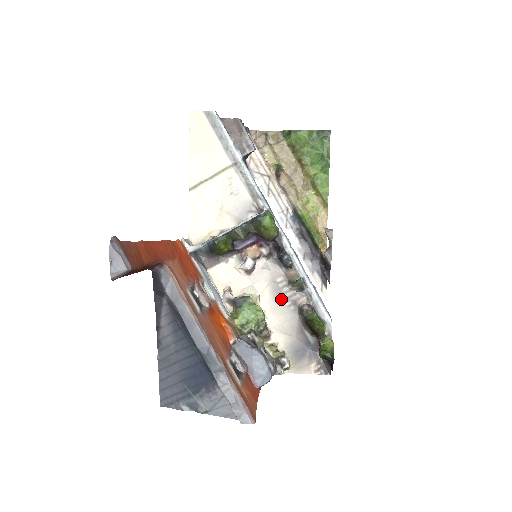
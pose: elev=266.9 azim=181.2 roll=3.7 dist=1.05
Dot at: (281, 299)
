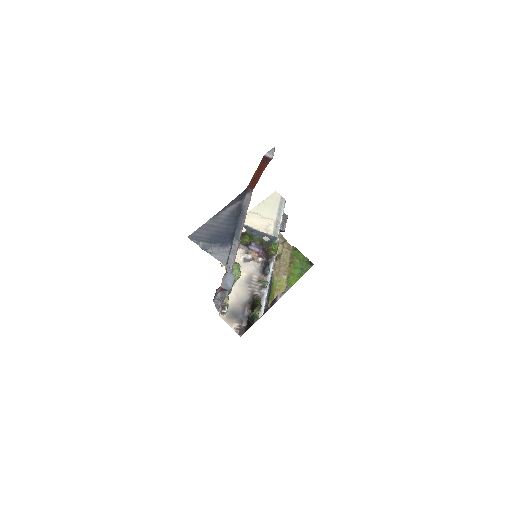
Dot at: (248, 284)
